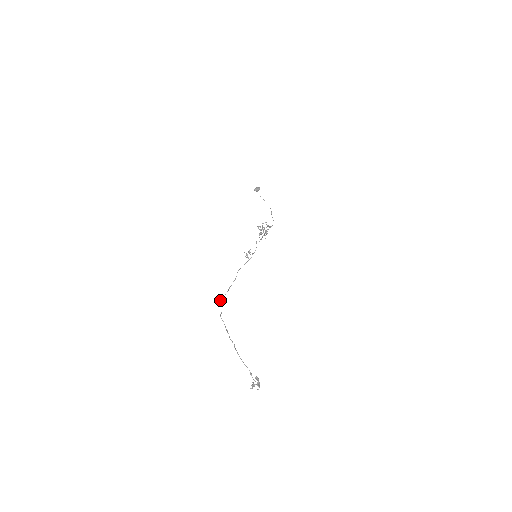
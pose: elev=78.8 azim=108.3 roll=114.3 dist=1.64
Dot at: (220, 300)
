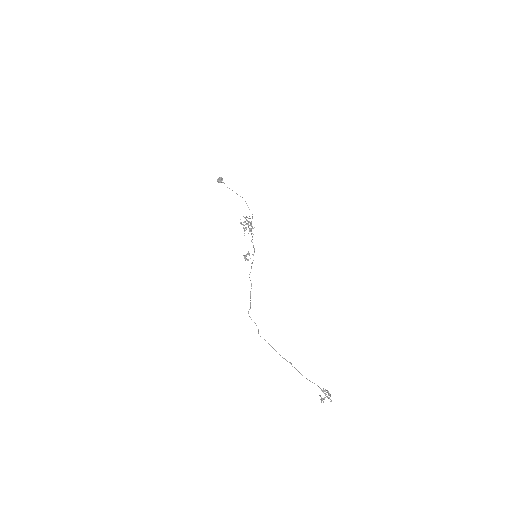
Dot at: (250, 317)
